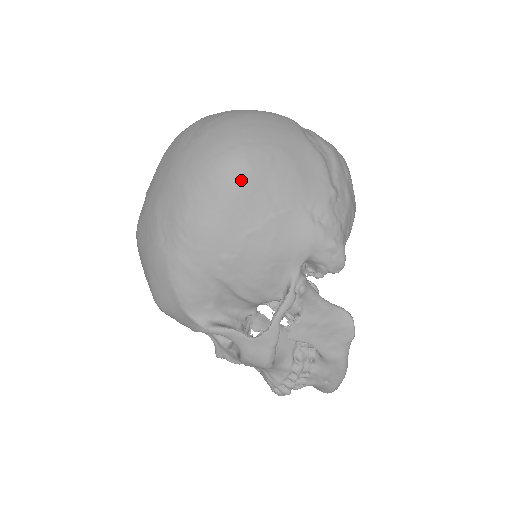
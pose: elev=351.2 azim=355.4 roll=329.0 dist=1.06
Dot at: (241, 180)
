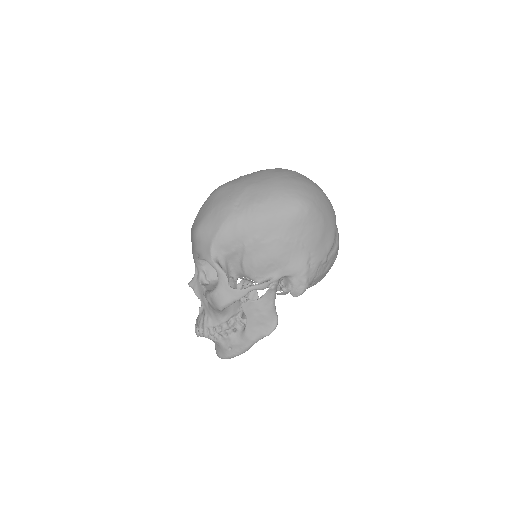
Dot at: (299, 214)
